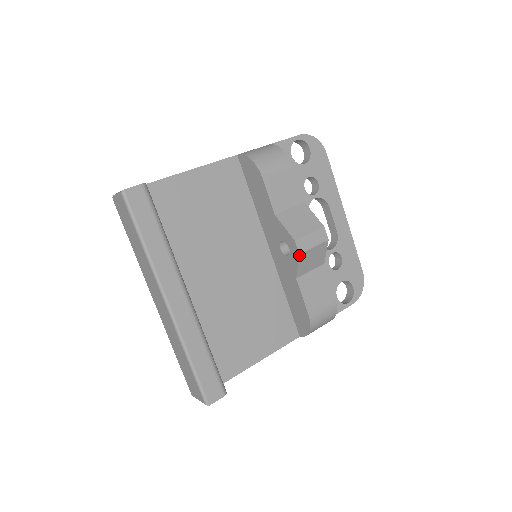
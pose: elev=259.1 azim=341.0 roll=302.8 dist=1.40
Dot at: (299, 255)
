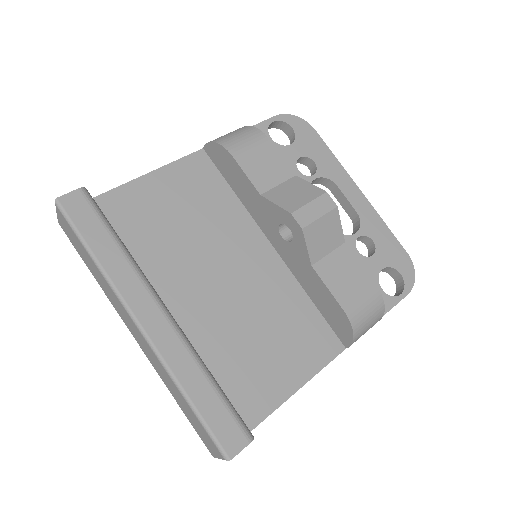
Dot at: (302, 230)
